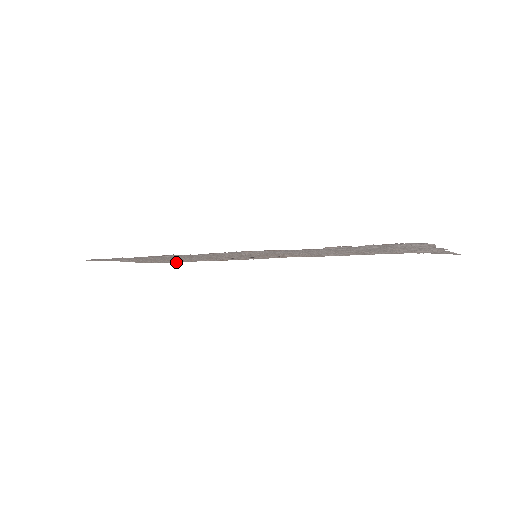
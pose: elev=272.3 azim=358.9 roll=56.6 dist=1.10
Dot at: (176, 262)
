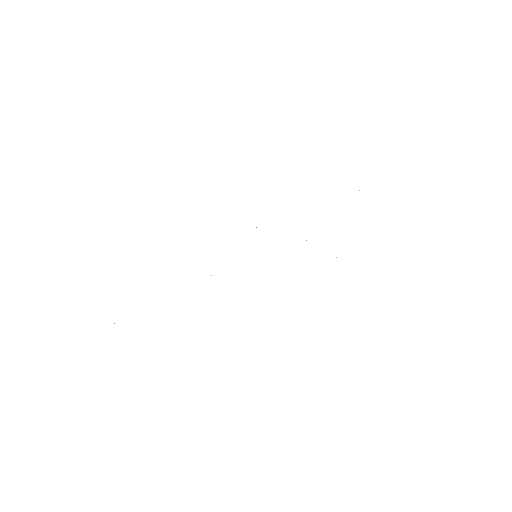
Dot at: occluded
